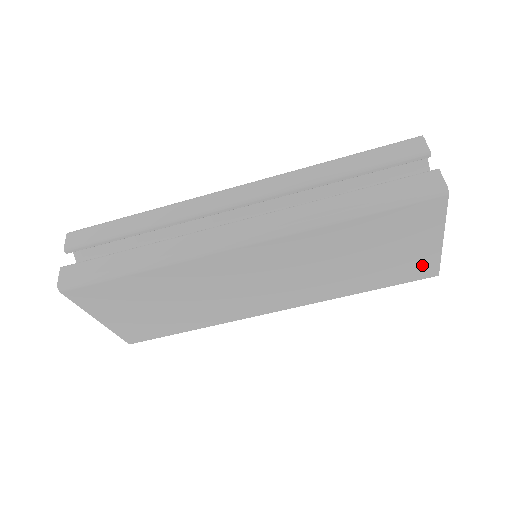
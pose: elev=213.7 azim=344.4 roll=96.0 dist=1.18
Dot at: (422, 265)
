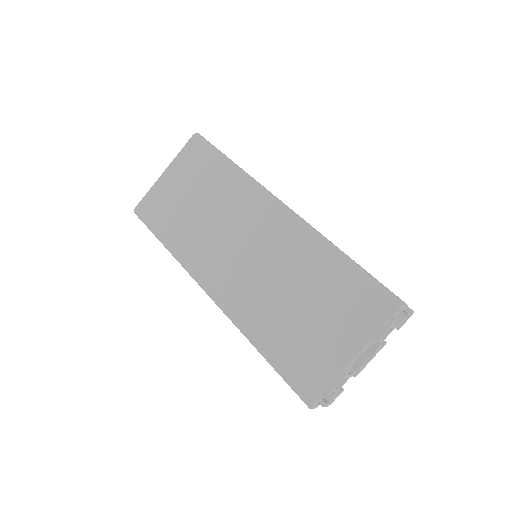
Dot at: (318, 371)
